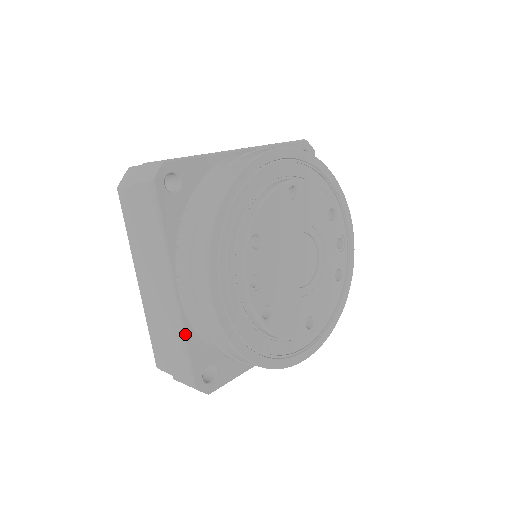
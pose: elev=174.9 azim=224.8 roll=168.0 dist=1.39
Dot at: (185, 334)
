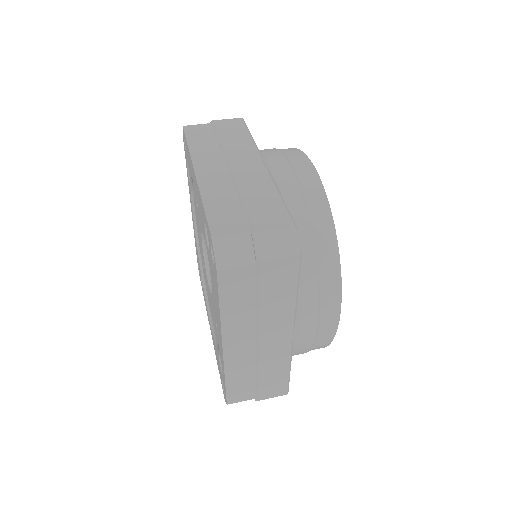
Dot at: occluded
